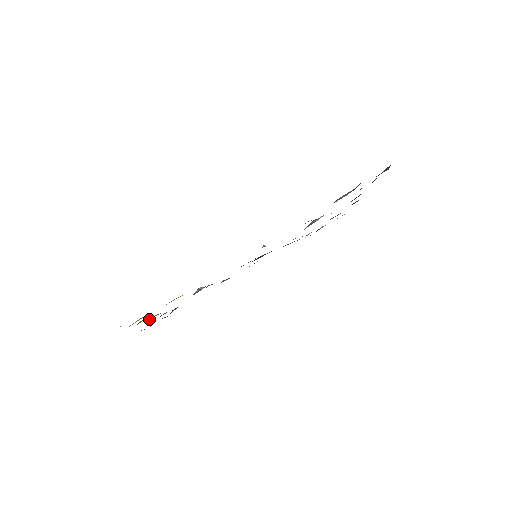
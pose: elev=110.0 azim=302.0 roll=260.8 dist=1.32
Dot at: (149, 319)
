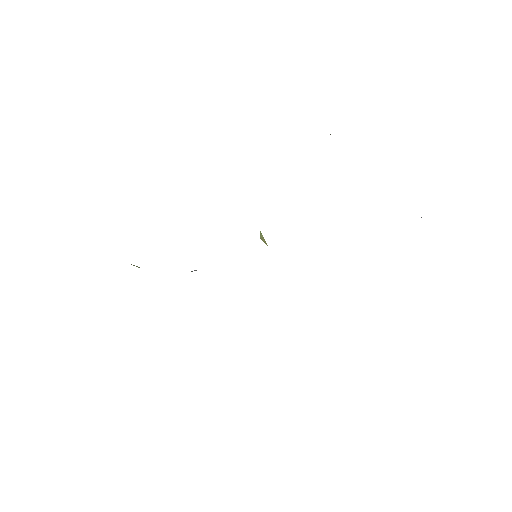
Dot at: (133, 265)
